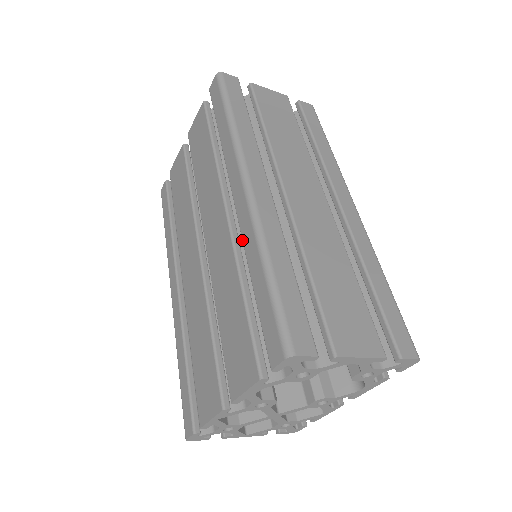
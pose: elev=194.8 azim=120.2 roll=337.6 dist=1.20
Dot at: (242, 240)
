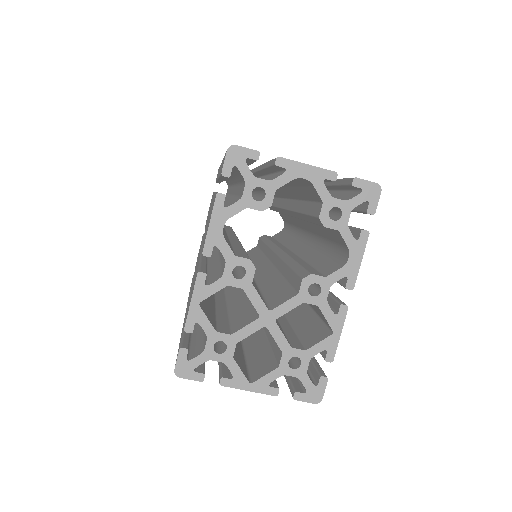
Dot at: (218, 177)
